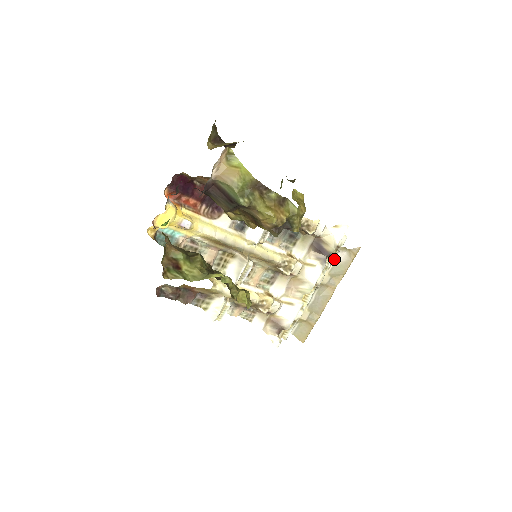
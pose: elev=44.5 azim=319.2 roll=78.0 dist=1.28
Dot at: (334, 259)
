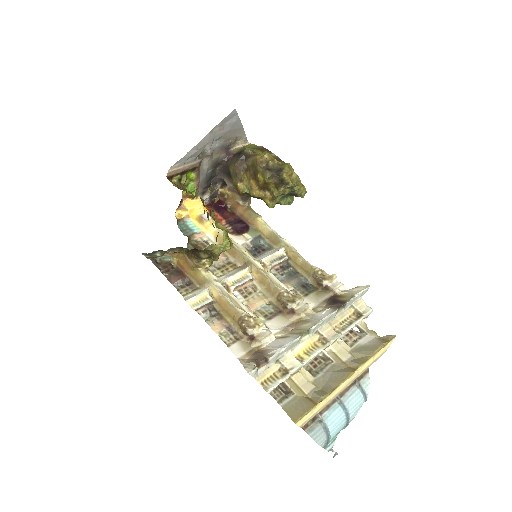
Dot at: (359, 340)
